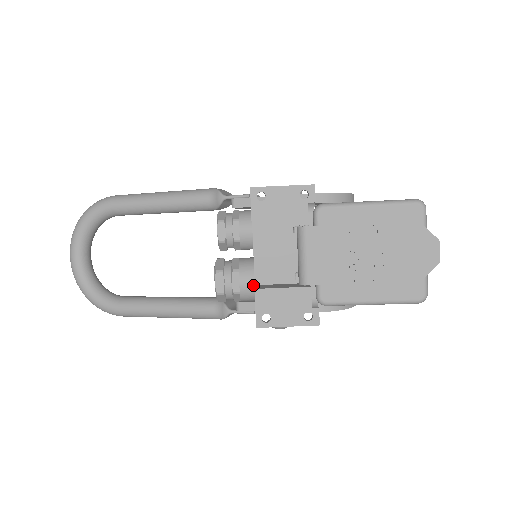
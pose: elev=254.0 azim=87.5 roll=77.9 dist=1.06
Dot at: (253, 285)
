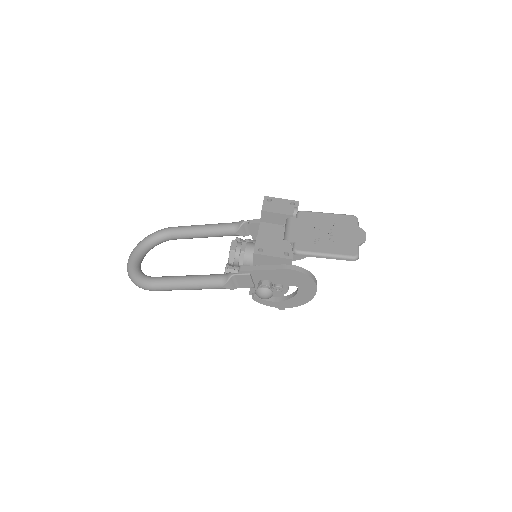
Dot at: occluded
